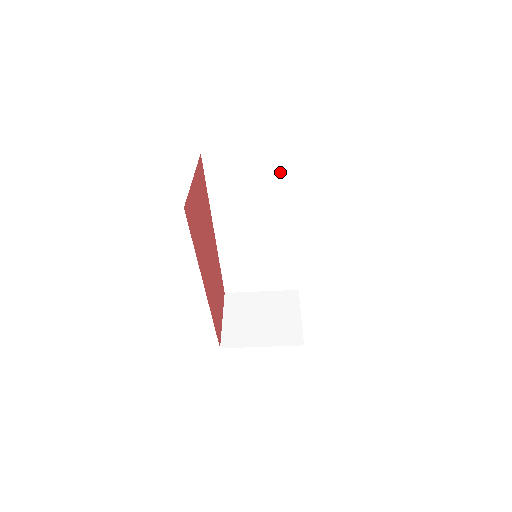
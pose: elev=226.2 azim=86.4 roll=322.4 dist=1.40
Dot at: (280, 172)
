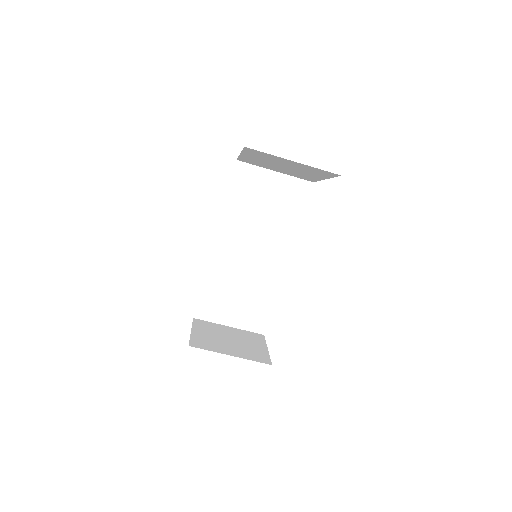
Dot at: (291, 199)
